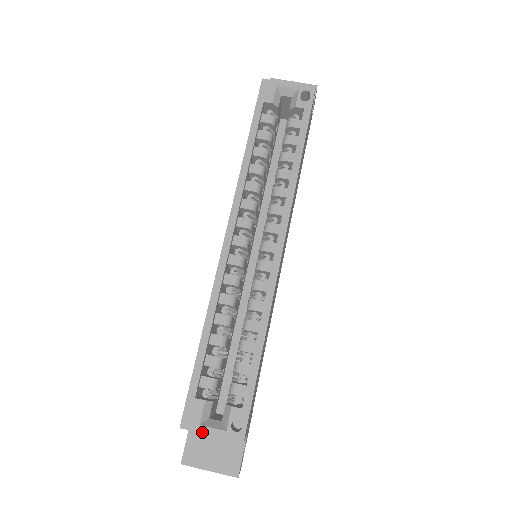
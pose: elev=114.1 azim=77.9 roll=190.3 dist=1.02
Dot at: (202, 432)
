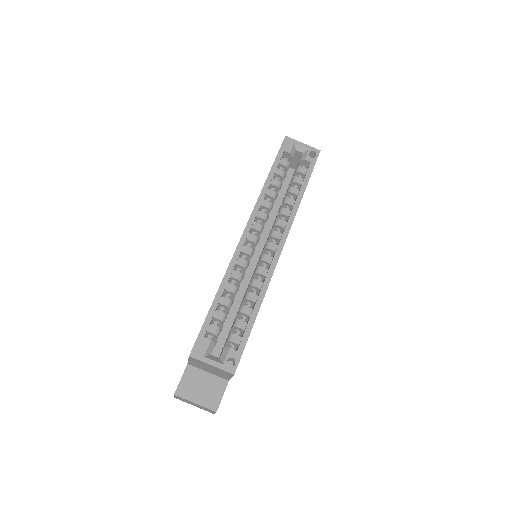
Dot at: (205, 362)
